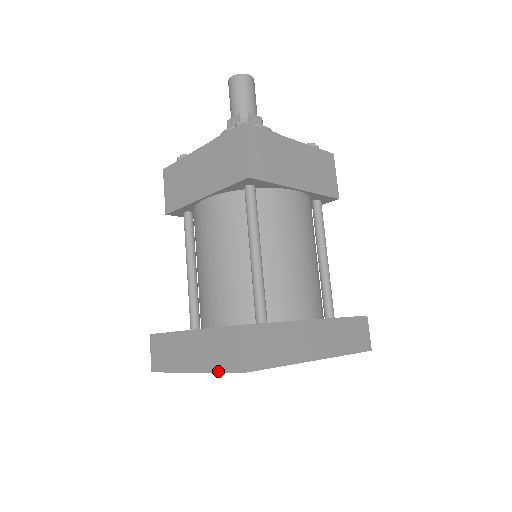
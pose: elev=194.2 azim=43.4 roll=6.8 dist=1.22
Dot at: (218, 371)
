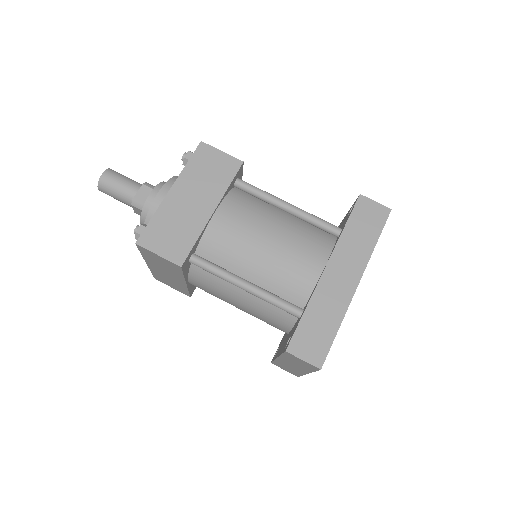
Dot at: (313, 371)
